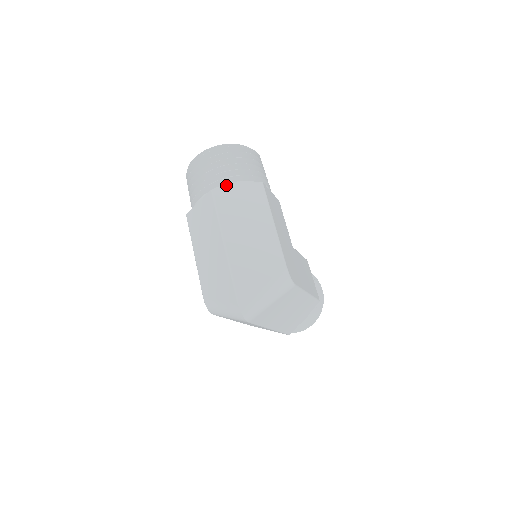
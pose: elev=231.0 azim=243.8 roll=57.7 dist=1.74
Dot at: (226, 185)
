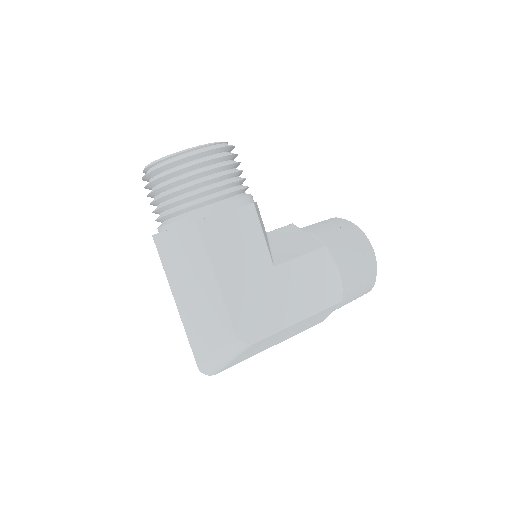
Dot at: (164, 226)
